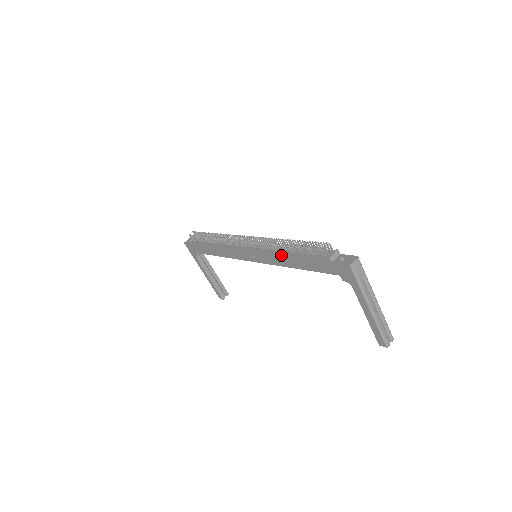
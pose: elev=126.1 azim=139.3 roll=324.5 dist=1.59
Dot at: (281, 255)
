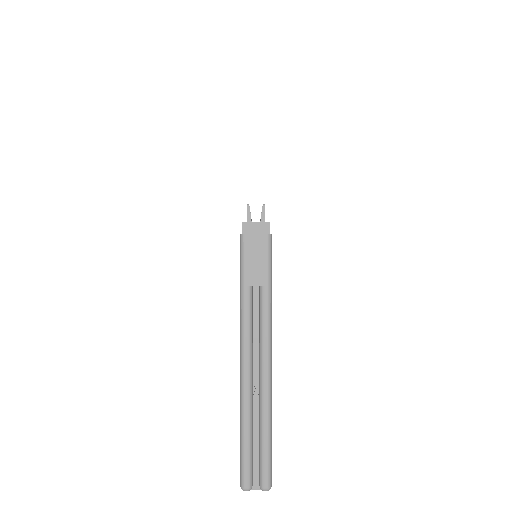
Dot at: occluded
